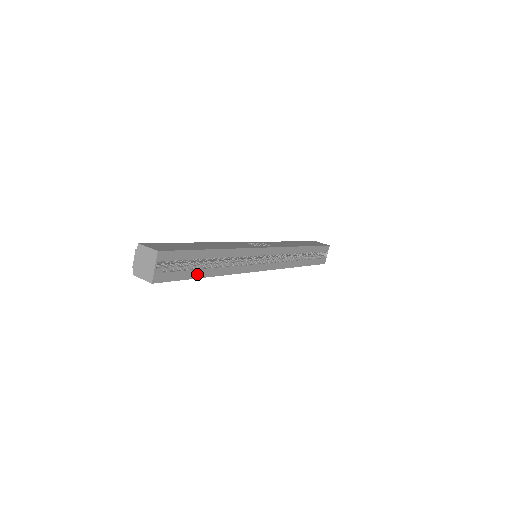
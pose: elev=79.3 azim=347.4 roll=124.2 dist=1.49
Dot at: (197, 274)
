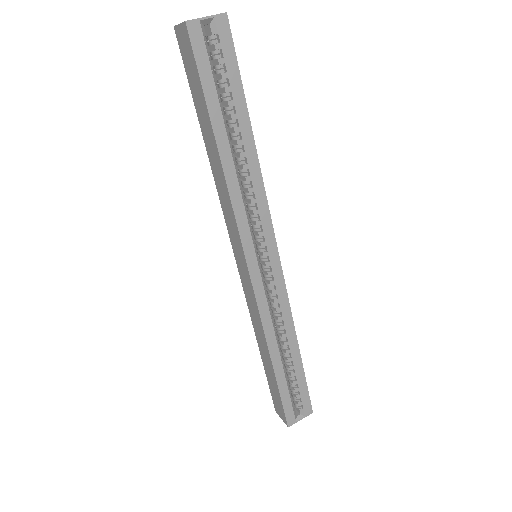
Dot at: (215, 114)
